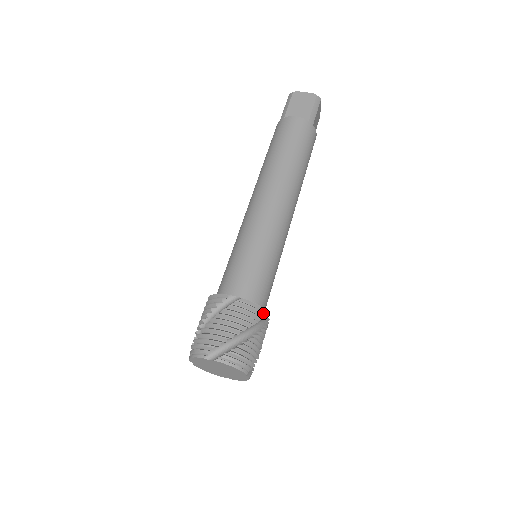
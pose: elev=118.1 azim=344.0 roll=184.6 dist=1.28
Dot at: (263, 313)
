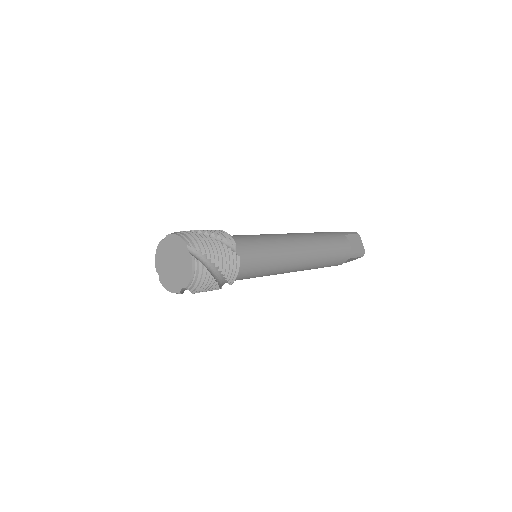
Dot at: (231, 242)
